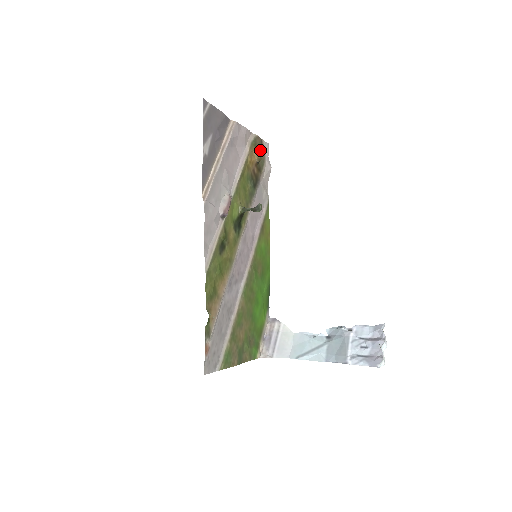
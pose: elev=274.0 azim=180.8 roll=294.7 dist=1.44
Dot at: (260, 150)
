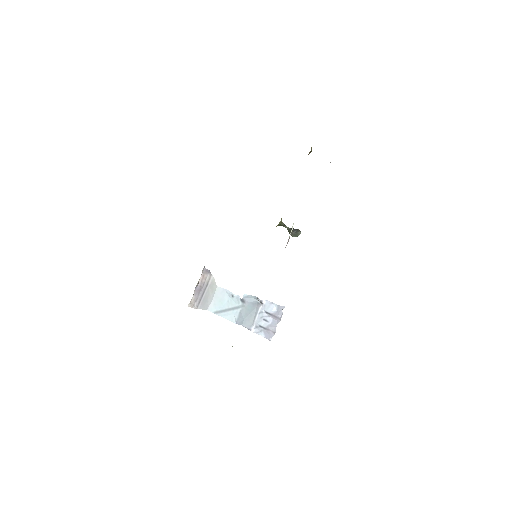
Dot at: occluded
